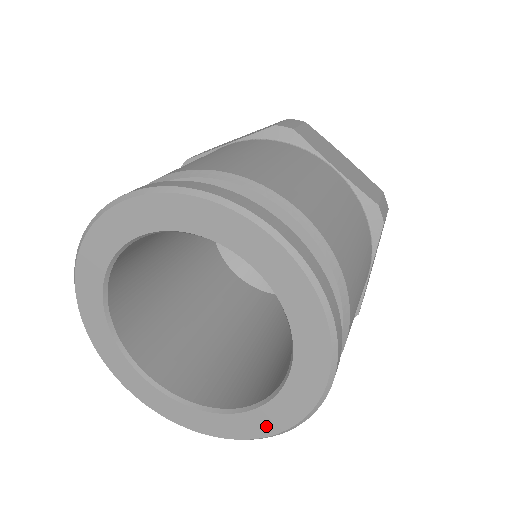
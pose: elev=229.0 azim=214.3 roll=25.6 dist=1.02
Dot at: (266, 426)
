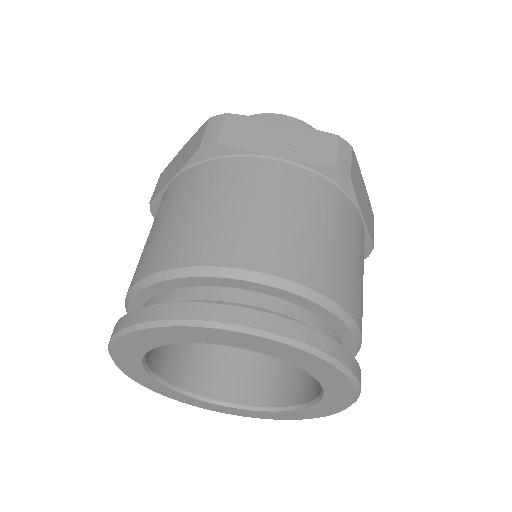
Dot at: (250, 415)
